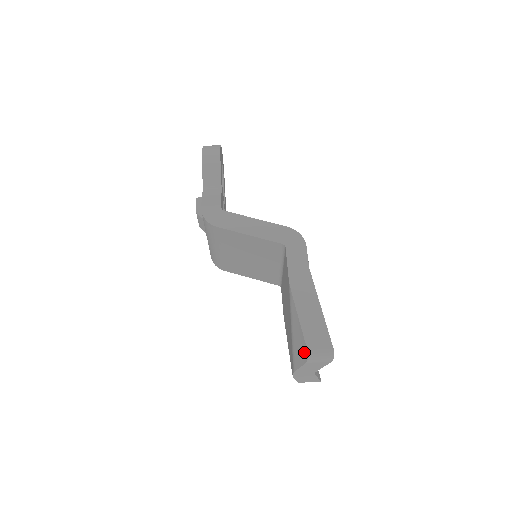
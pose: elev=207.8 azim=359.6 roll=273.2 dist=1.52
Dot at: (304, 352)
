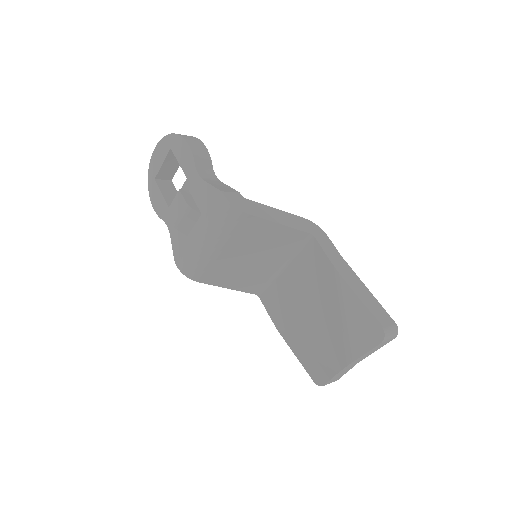
Dot at: (376, 333)
